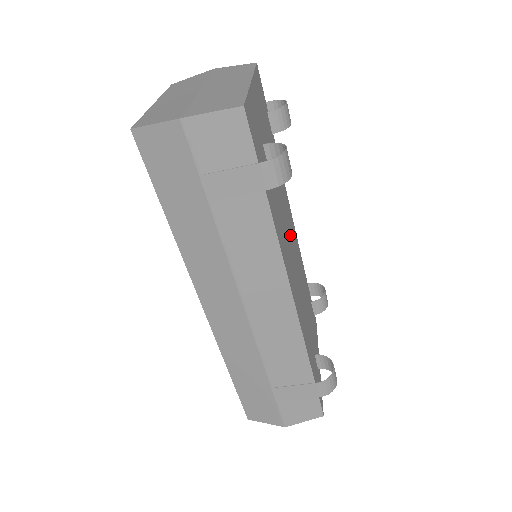
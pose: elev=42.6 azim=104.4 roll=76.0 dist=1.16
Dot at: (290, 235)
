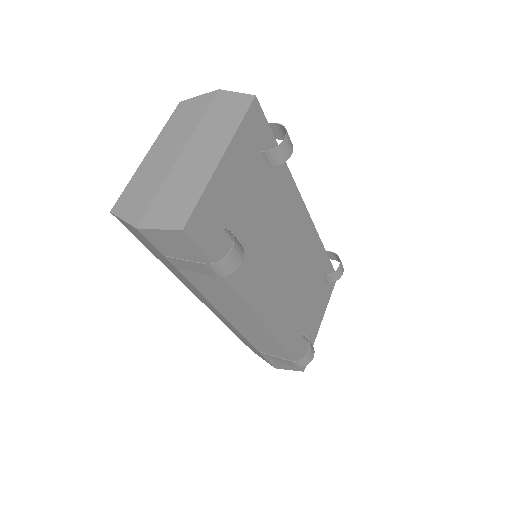
Dot at: (286, 246)
